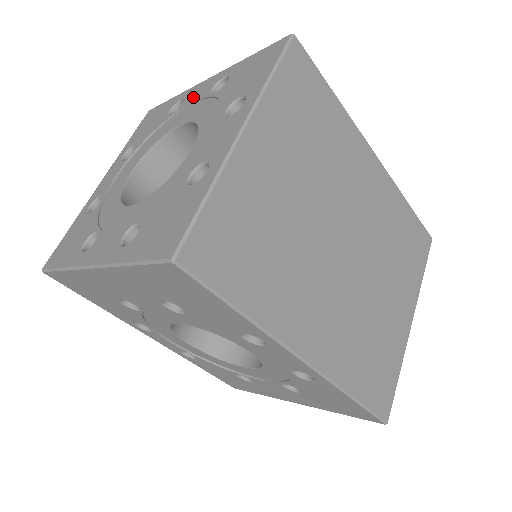
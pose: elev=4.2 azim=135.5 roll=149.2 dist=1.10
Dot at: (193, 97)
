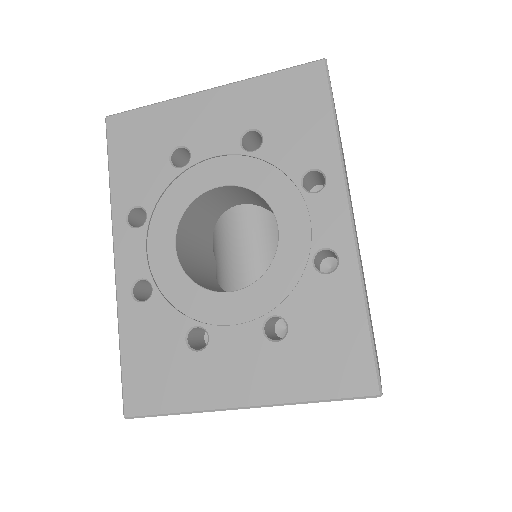
Dot at: occluded
